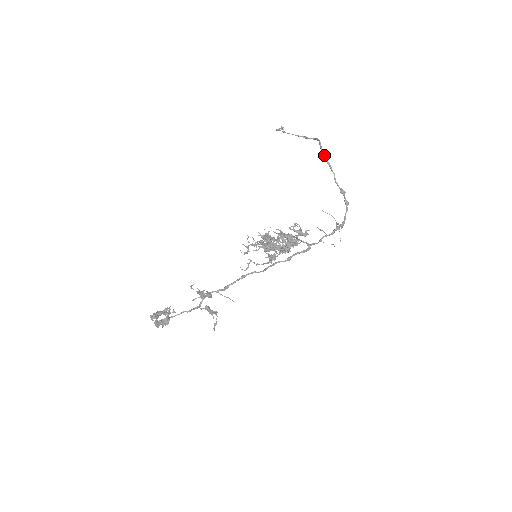
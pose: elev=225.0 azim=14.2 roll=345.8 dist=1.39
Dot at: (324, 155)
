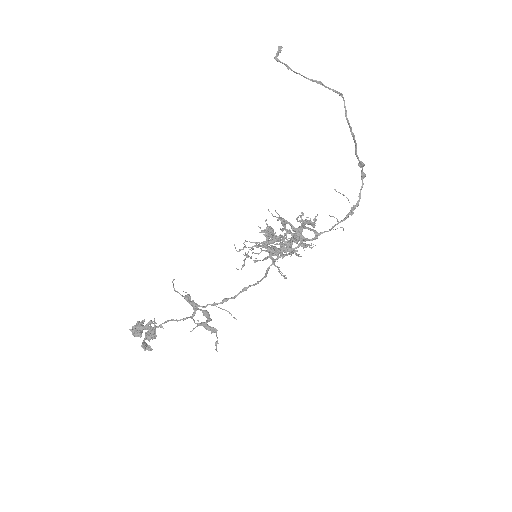
Dot at: (349, 123)
